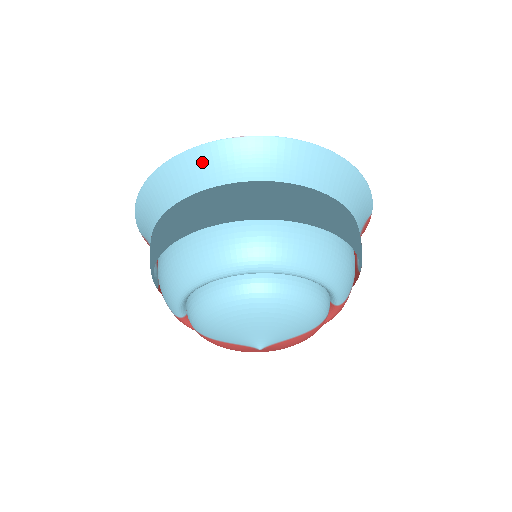
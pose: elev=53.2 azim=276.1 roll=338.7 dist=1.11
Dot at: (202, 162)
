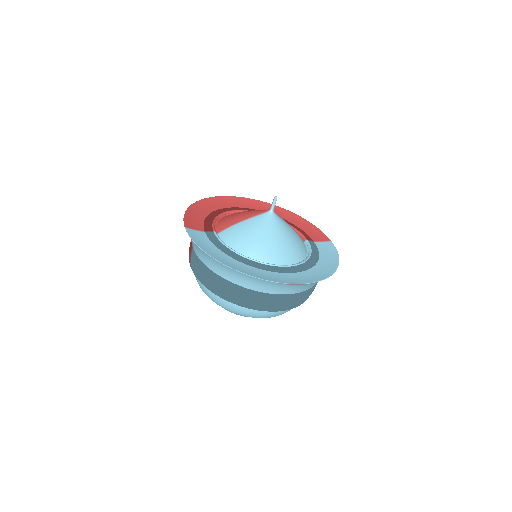
Dot at: (263, 283)
